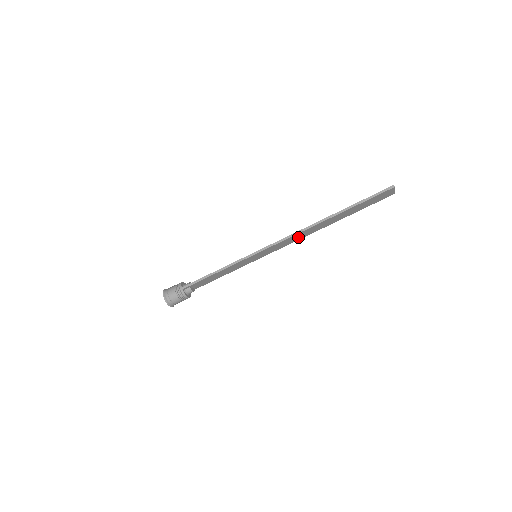
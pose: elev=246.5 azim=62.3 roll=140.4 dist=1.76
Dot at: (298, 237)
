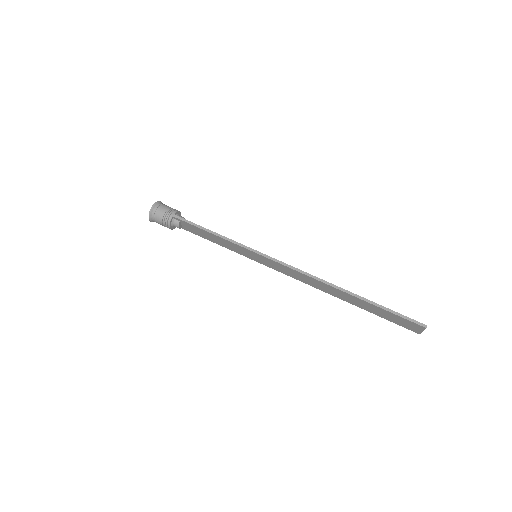
Dot at: (305, 279)
